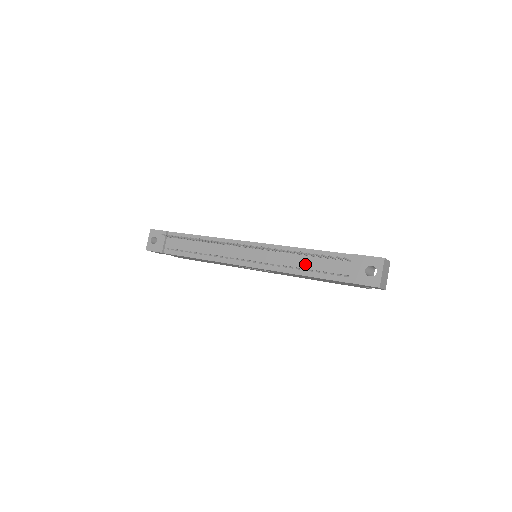
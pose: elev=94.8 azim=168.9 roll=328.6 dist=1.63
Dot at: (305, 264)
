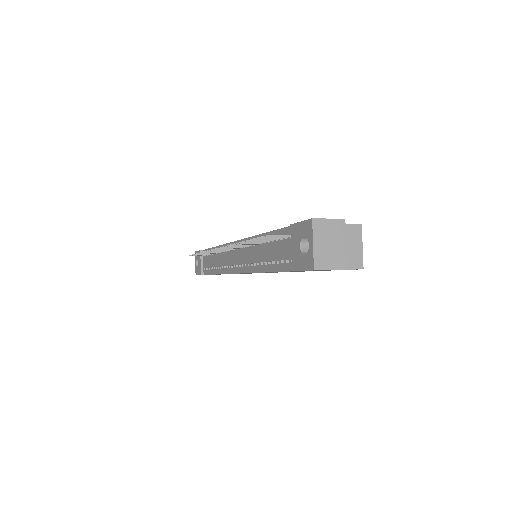
Dot at: (265, 255)
